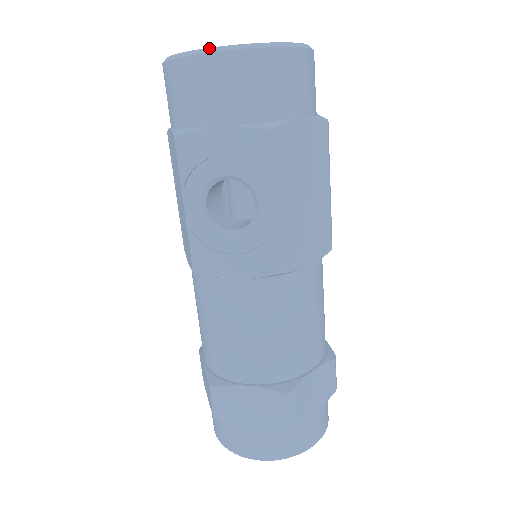
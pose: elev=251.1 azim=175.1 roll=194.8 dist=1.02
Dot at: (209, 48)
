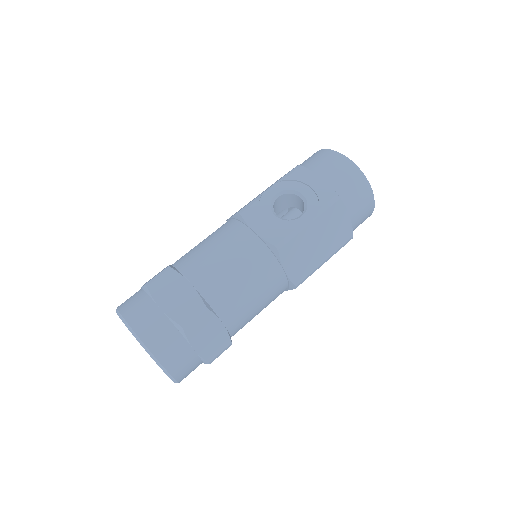
Dot at: (347, 157)
